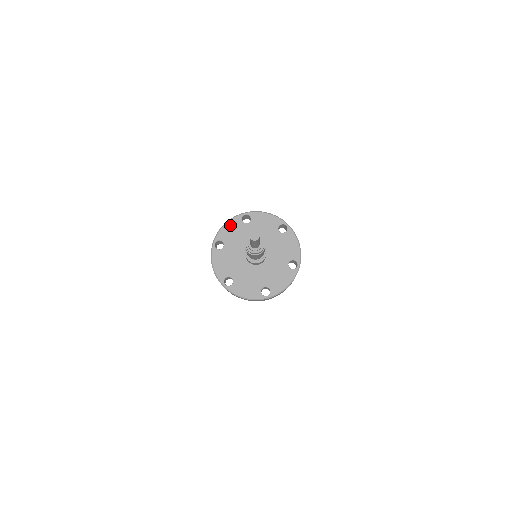
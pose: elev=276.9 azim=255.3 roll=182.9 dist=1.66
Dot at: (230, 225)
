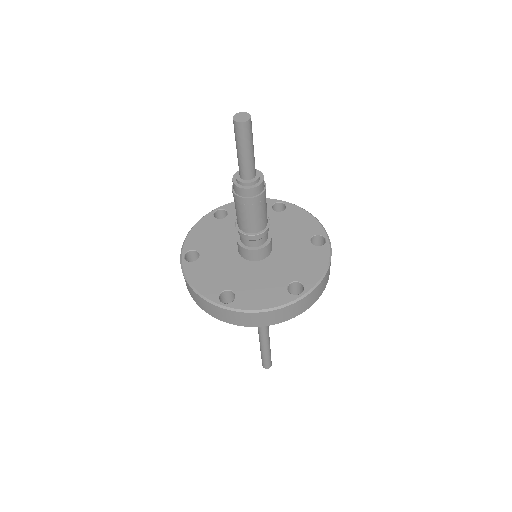
Dot at: (199, 228)
